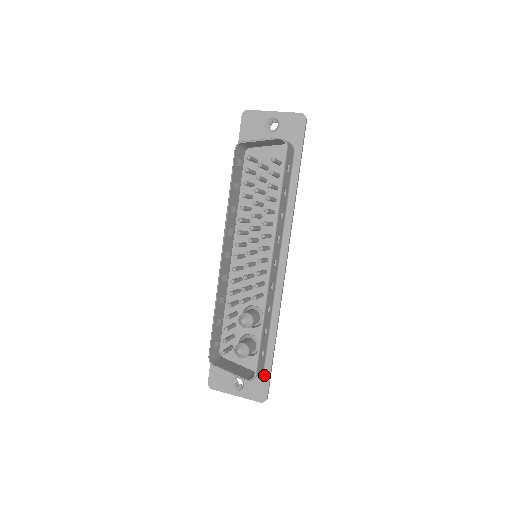
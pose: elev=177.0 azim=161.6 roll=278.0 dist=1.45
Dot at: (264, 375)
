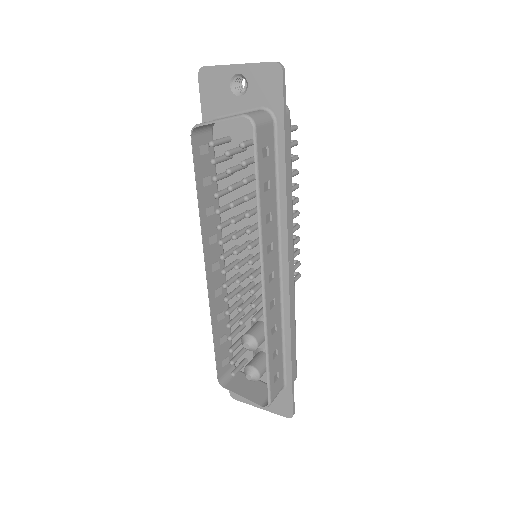
Dot at: (286, 392)
